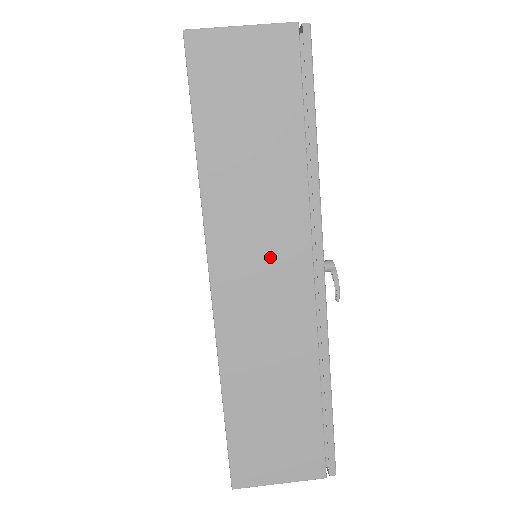
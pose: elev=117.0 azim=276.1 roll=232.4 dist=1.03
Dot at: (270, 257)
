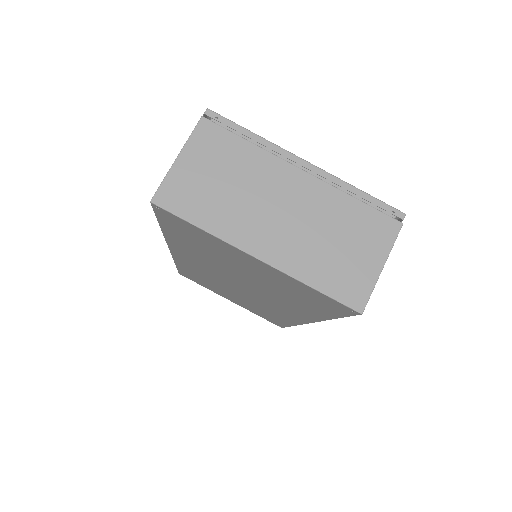
Dot at: occluded
